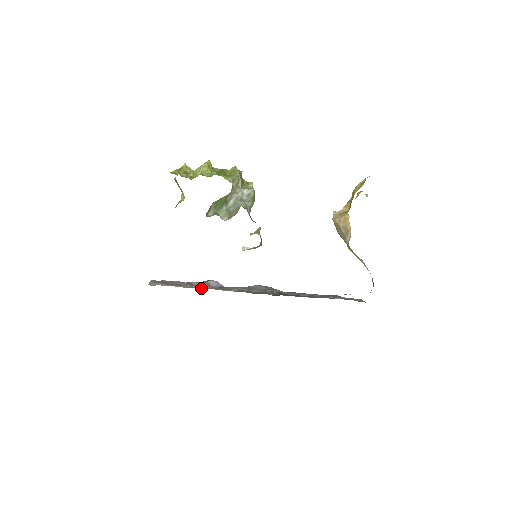
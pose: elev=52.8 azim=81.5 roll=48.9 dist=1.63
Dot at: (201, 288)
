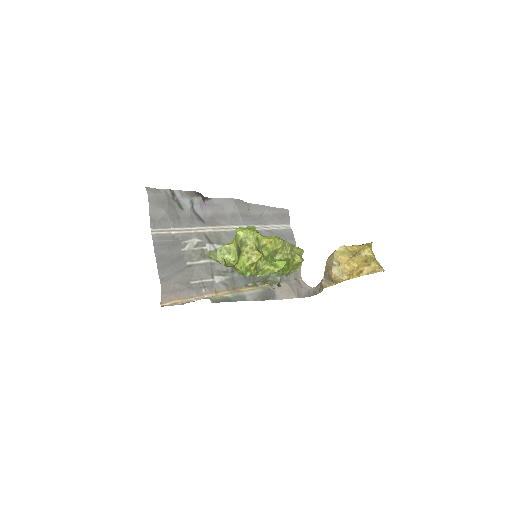
Dot at: (201, 296)
